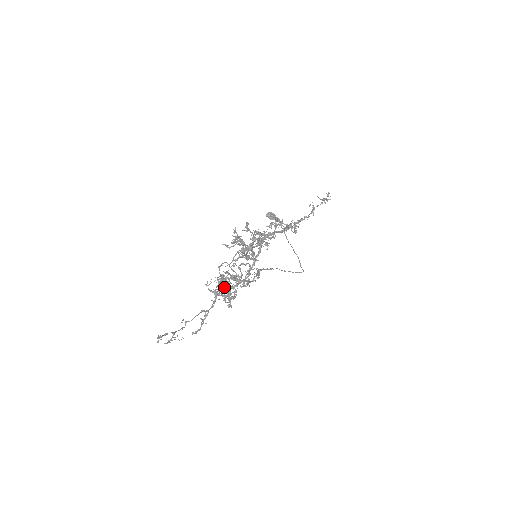
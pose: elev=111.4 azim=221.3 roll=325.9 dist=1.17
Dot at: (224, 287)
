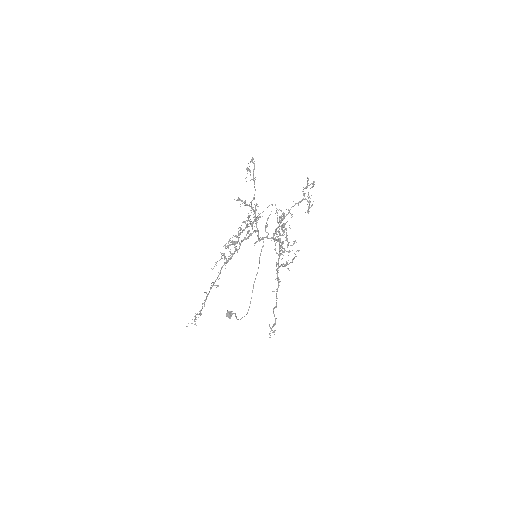
Dot at: (241, 232)
